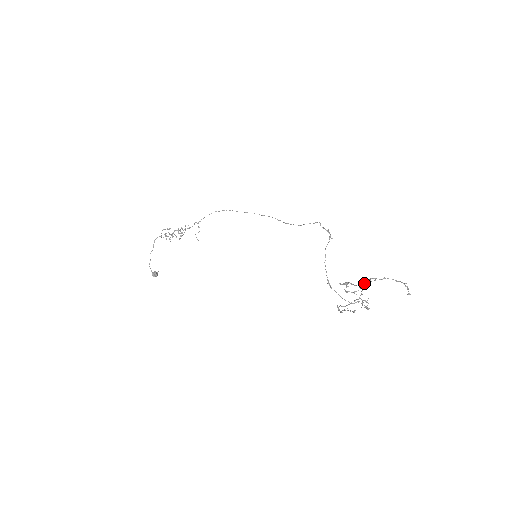
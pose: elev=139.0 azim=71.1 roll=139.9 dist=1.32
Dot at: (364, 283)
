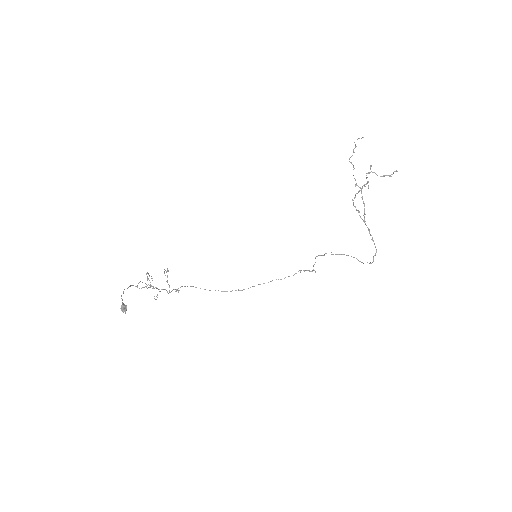
Dot at: (364, 186)
